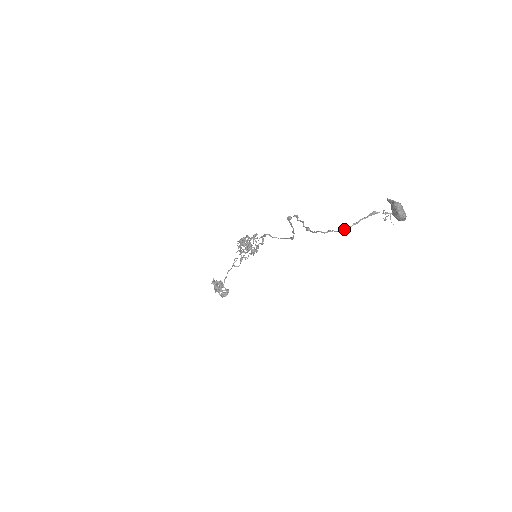
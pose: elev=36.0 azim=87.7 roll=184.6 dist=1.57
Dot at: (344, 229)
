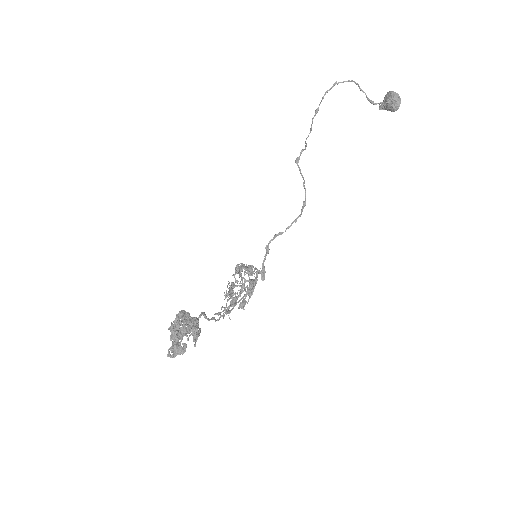
Dot at: (347, 81)
